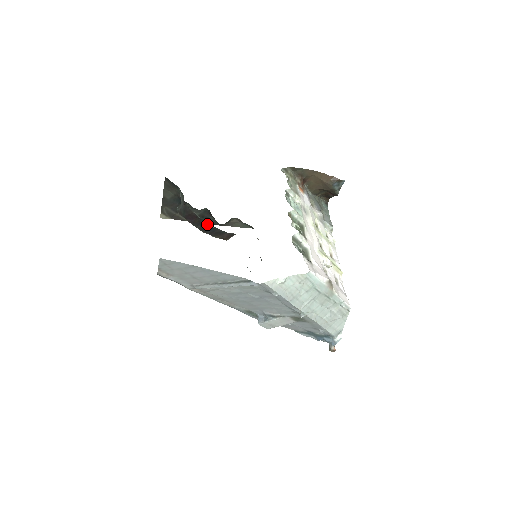
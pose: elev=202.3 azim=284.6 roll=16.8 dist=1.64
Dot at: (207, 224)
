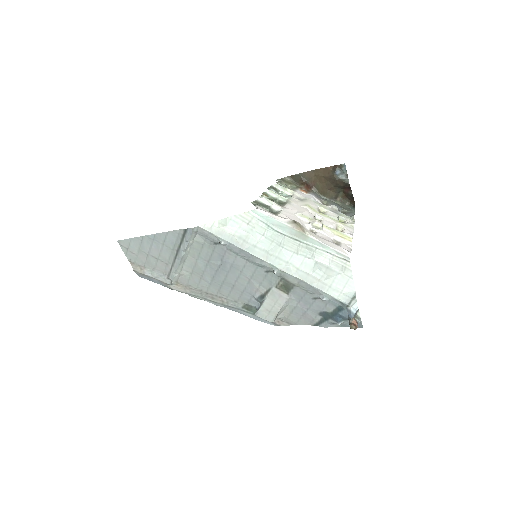
Dot at: occluded
